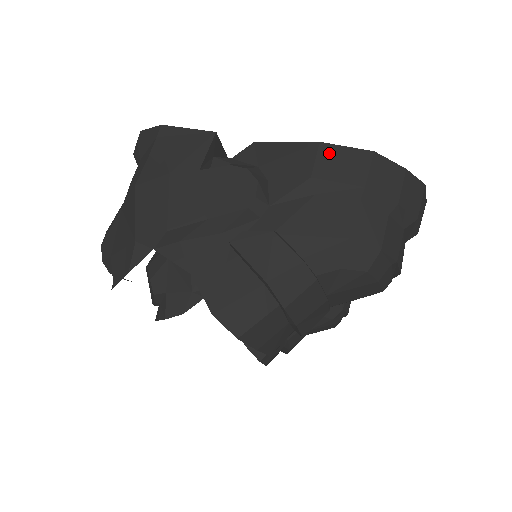
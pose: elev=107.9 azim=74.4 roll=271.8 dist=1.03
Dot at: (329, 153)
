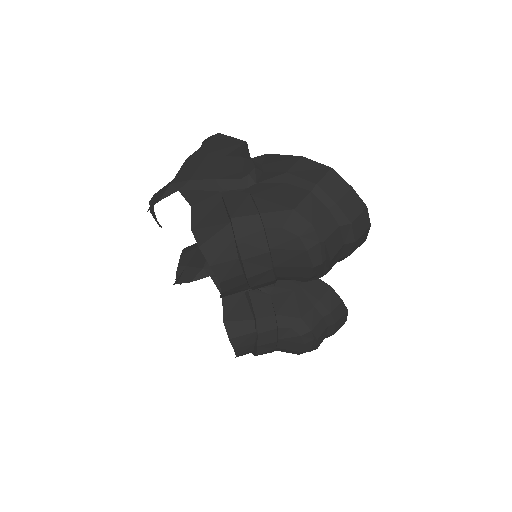
Dot at: (304, 163)
